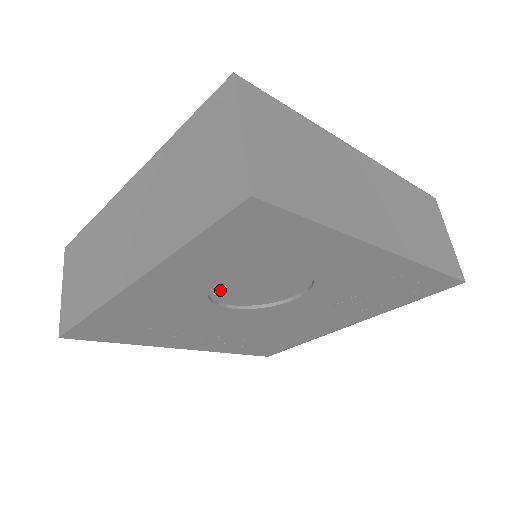
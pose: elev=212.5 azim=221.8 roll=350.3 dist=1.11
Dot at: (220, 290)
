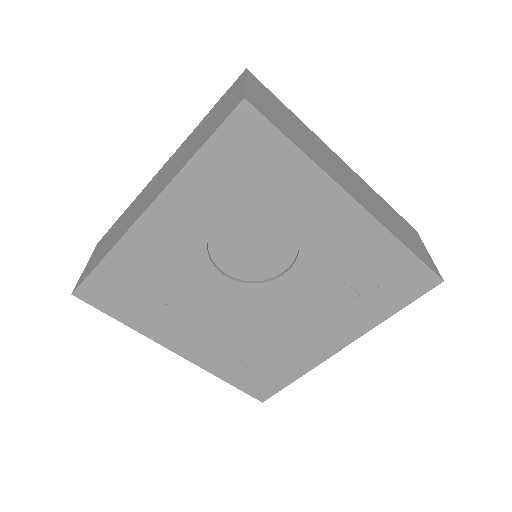
Dot at: (218, 243)
